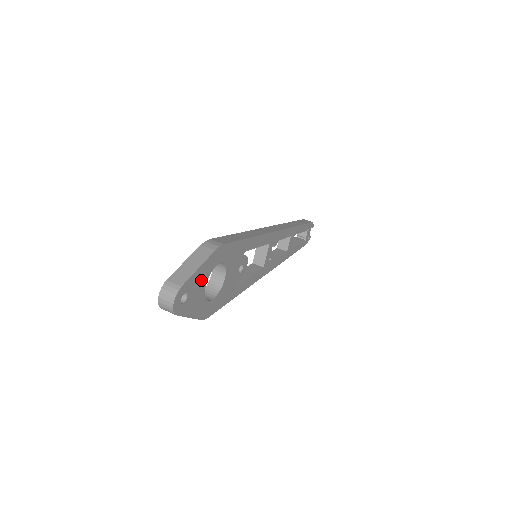
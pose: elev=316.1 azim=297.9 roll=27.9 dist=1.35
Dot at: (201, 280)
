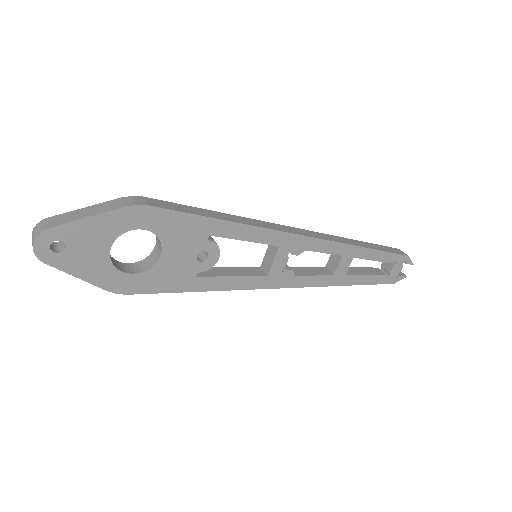
Dot at: (98, 236)
